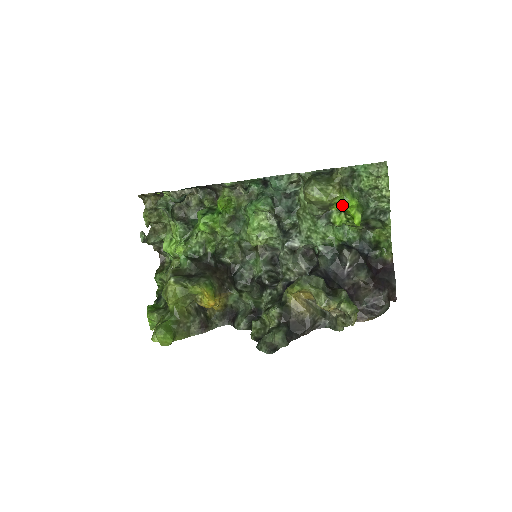
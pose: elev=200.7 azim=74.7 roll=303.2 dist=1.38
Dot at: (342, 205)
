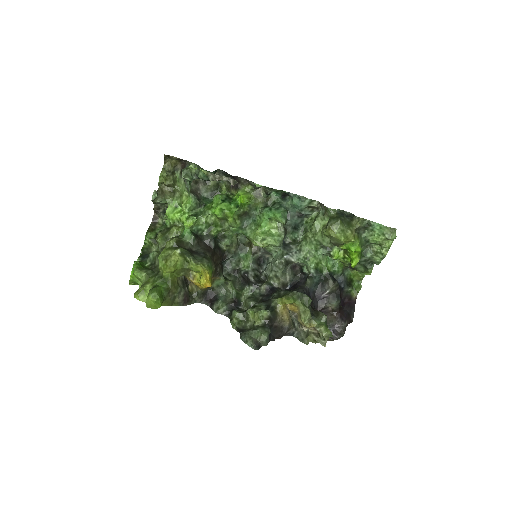
Dot at: (351, 248)
